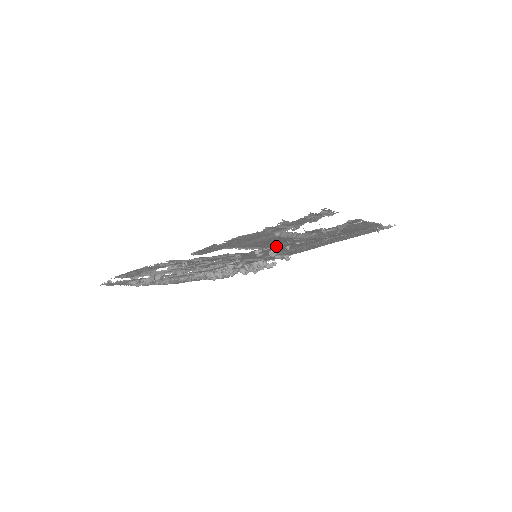
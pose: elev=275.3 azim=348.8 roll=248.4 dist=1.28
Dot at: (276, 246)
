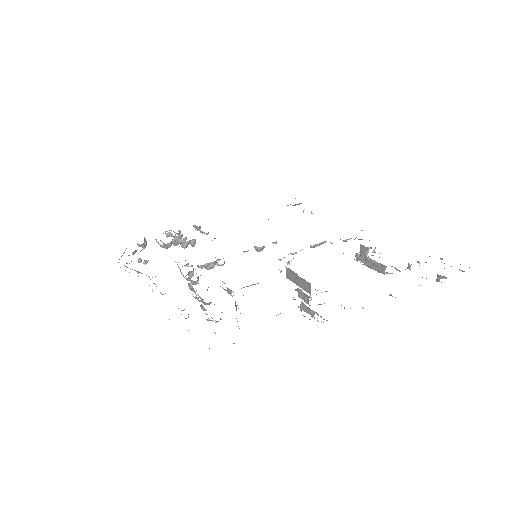
Dot at: (296, 252)
